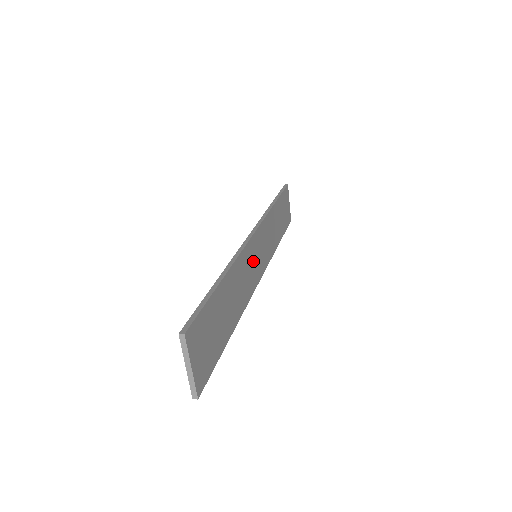
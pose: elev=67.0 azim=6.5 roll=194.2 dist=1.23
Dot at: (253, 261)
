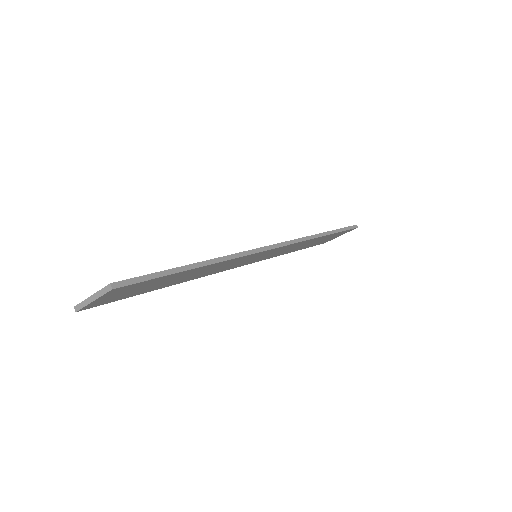
Dot at: (247, 260)
